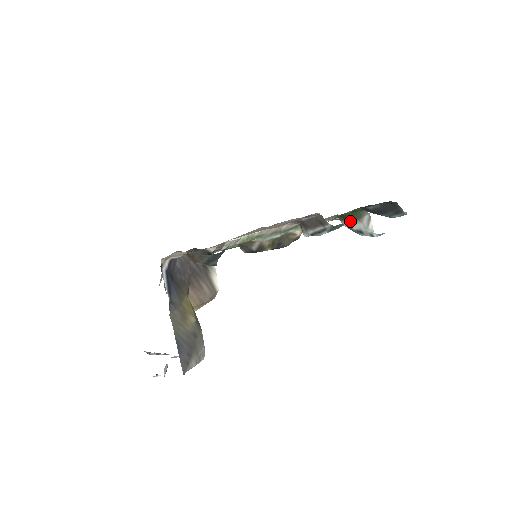
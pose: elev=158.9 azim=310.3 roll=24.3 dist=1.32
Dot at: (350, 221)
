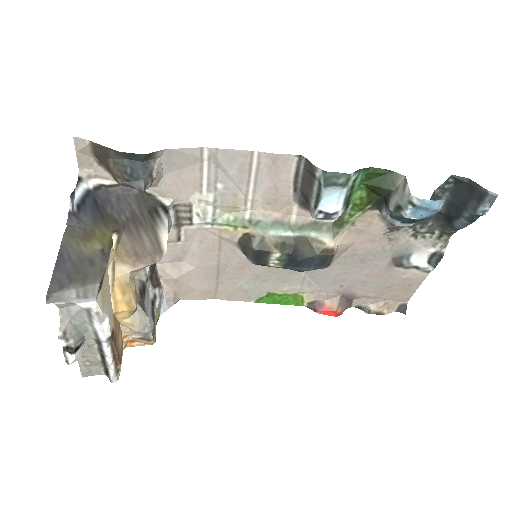
Dot at: (385, 201)
